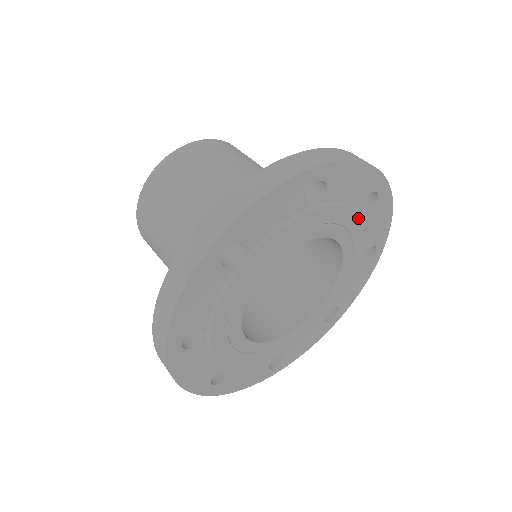
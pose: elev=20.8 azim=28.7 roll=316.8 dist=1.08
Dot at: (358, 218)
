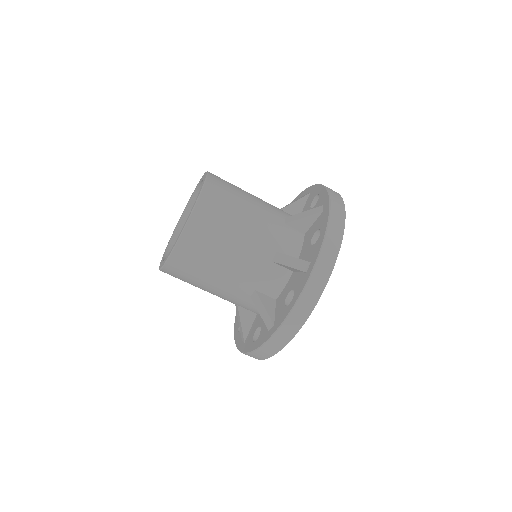
Dot at: occluded
